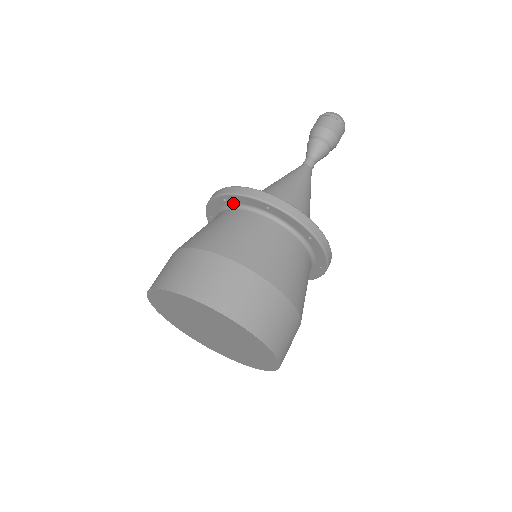
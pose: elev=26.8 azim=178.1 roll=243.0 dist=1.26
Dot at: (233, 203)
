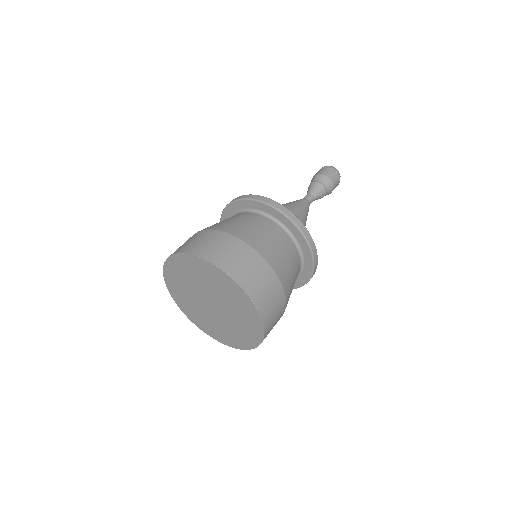
Dot at: (288, 227)
